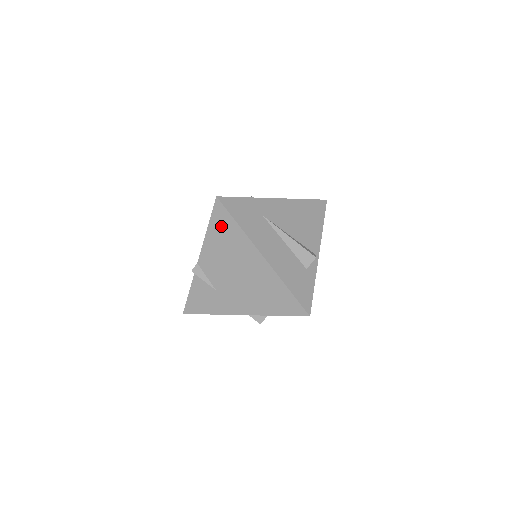
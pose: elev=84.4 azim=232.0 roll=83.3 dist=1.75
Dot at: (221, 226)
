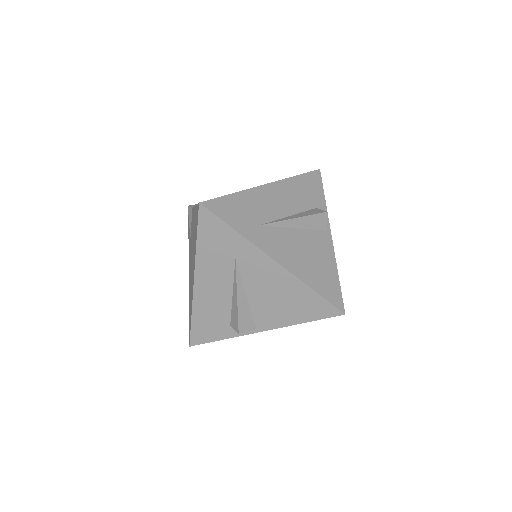
Dot at: (196, 221)
